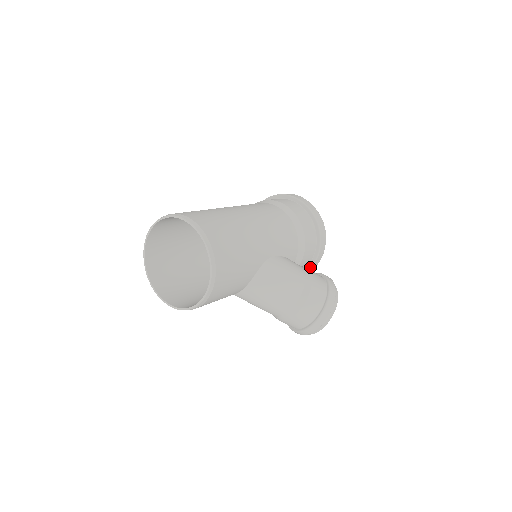
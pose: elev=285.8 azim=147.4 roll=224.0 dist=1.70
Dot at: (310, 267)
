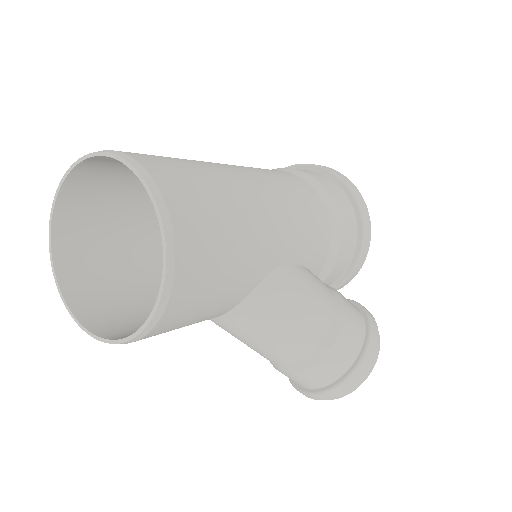
Dot at: (336, 286)
